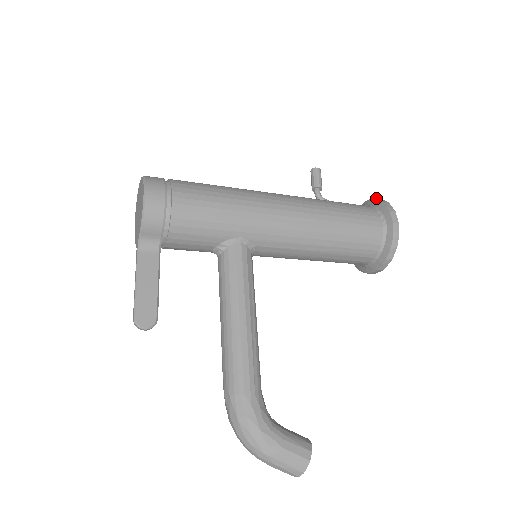
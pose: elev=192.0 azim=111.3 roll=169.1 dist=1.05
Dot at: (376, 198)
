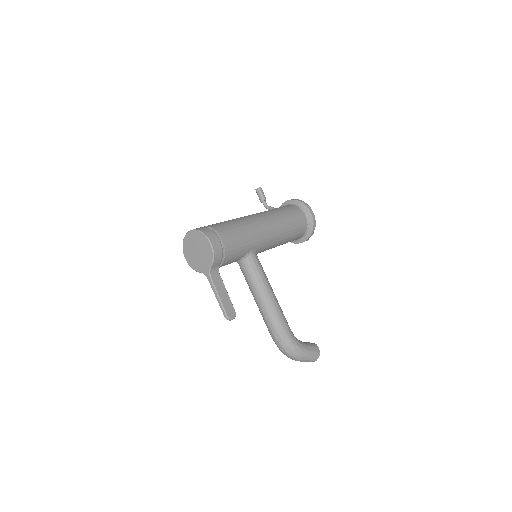
Dot at: (296, 199)
